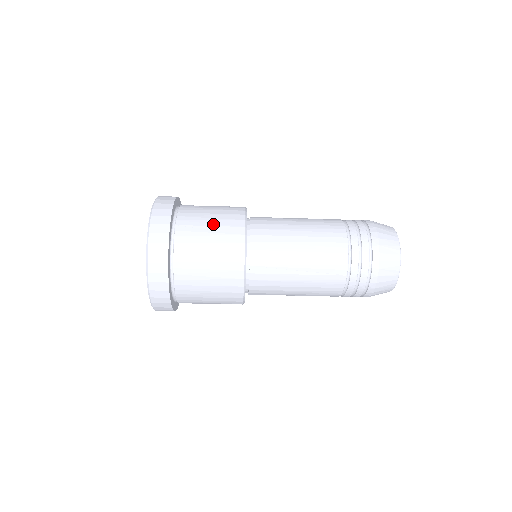
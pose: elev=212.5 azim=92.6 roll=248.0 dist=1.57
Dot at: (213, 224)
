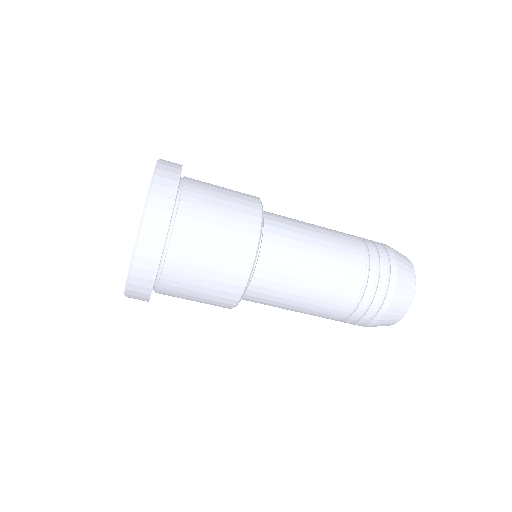
Dot at: (226, 190)
